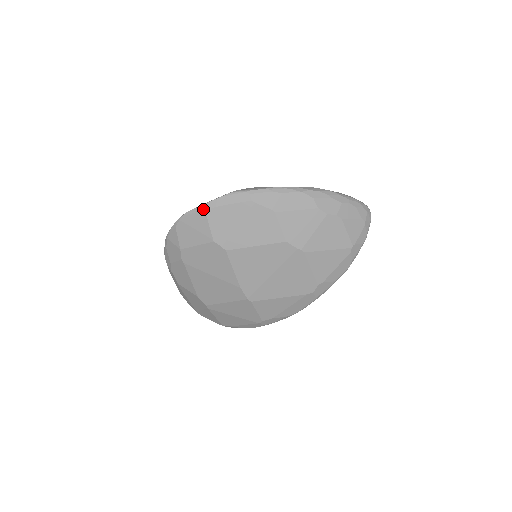
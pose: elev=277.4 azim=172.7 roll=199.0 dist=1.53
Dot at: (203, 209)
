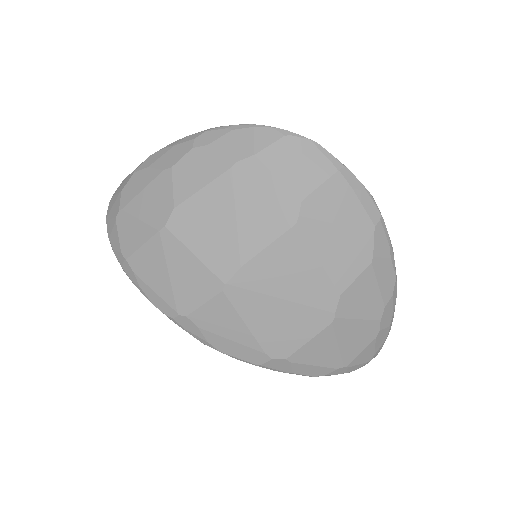
Dot at: (338, 167)
